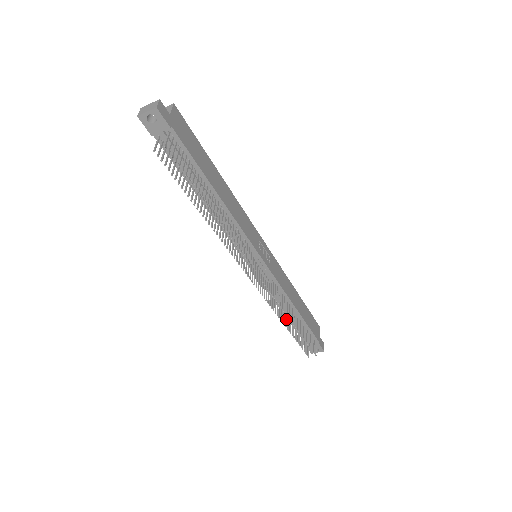
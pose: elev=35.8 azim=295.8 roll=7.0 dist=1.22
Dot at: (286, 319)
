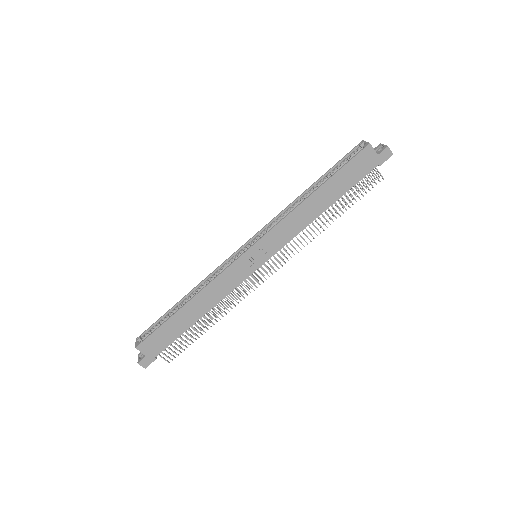
Dot at: occluded
